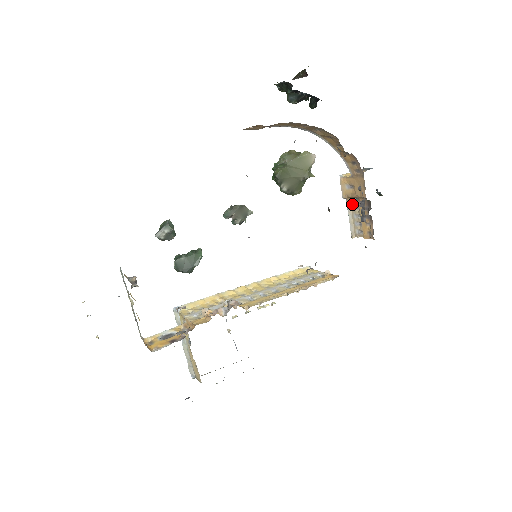
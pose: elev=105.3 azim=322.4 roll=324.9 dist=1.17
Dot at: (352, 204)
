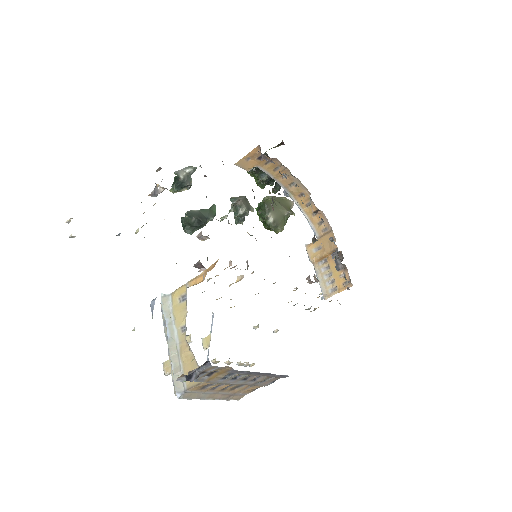
Dot at: (320, 267)
